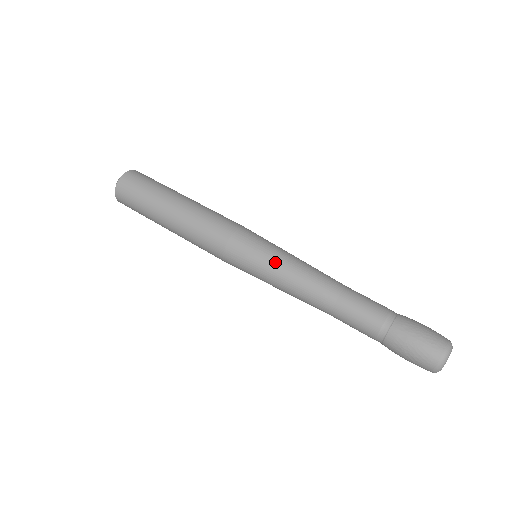
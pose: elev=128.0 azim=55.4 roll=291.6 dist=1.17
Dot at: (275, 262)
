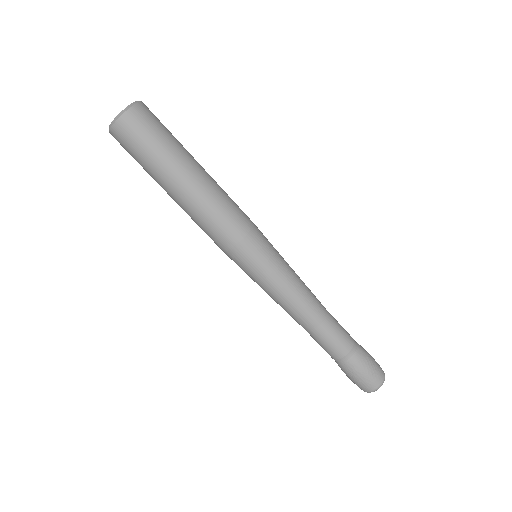
Dot at: (270, 284)
